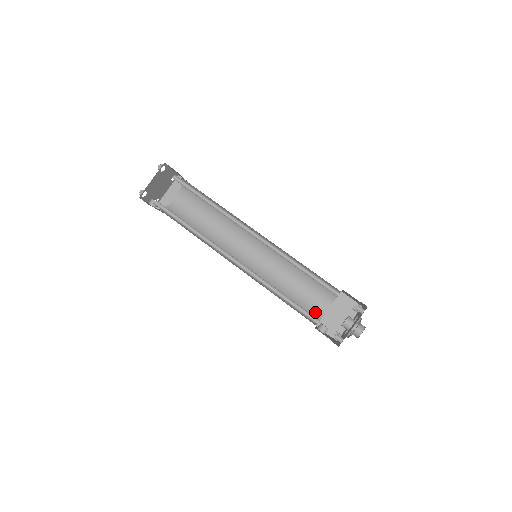
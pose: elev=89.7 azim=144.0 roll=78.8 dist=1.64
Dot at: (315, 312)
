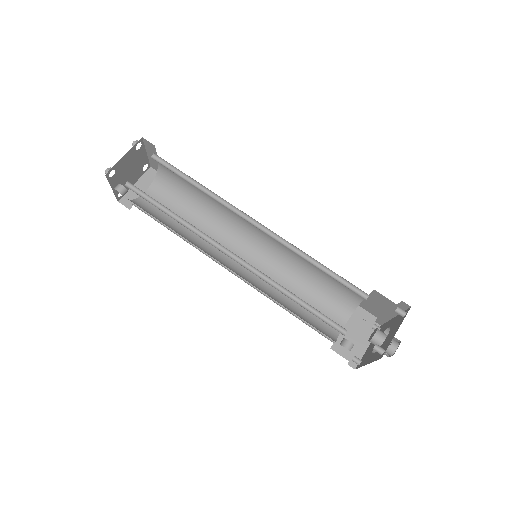
Dot at: (329, 329)
